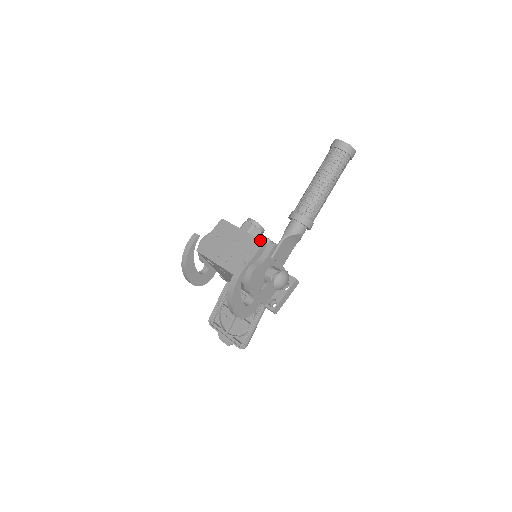
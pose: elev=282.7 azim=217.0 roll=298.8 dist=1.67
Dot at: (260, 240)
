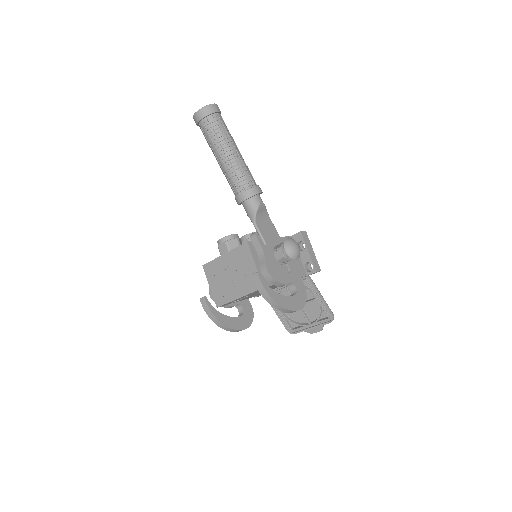
Dot at: (243, 245)
